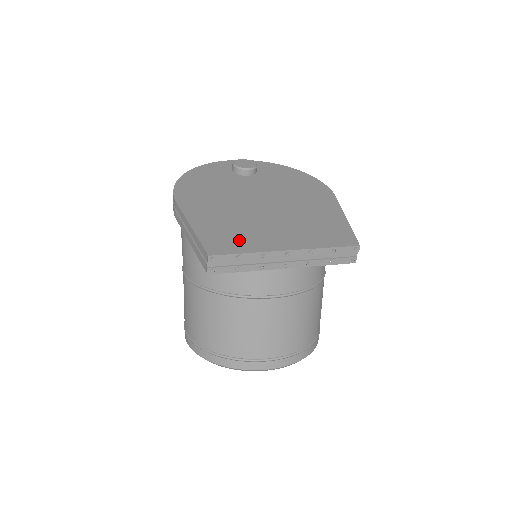
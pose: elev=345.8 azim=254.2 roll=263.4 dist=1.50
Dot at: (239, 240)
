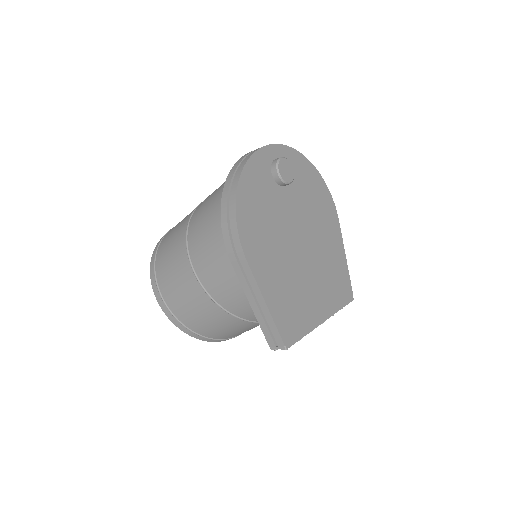
Dot at: (299, 318)
